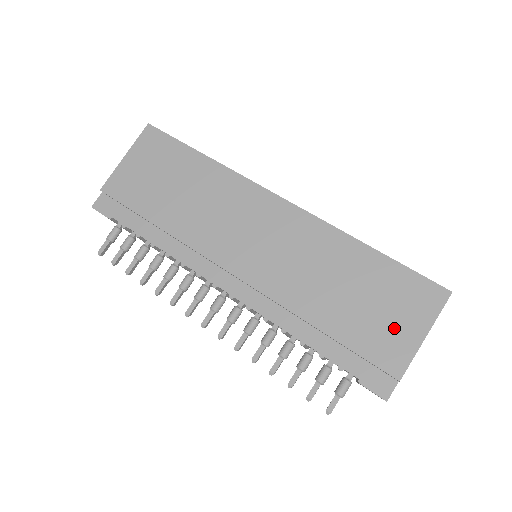
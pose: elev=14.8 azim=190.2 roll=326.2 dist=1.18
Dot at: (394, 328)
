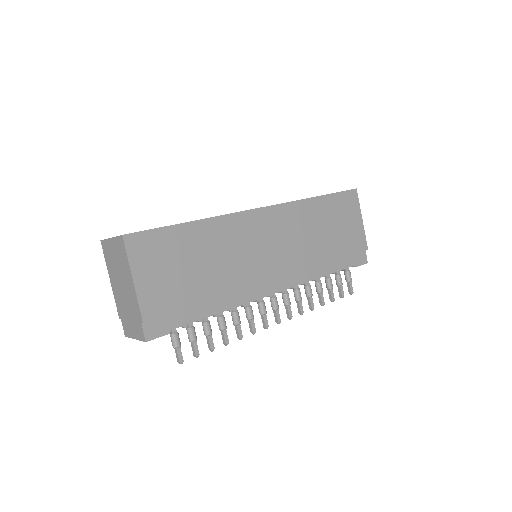
Dot at: (352, 228)
